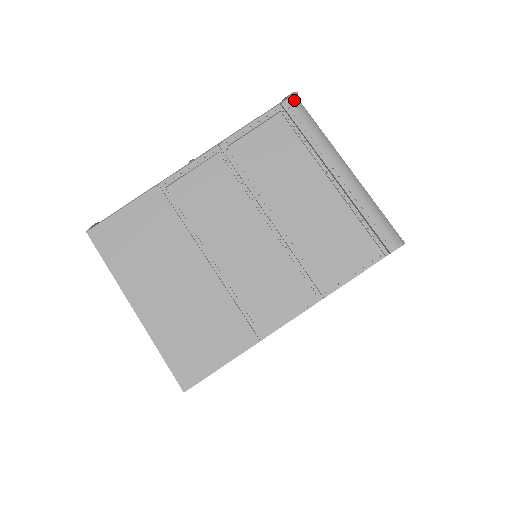
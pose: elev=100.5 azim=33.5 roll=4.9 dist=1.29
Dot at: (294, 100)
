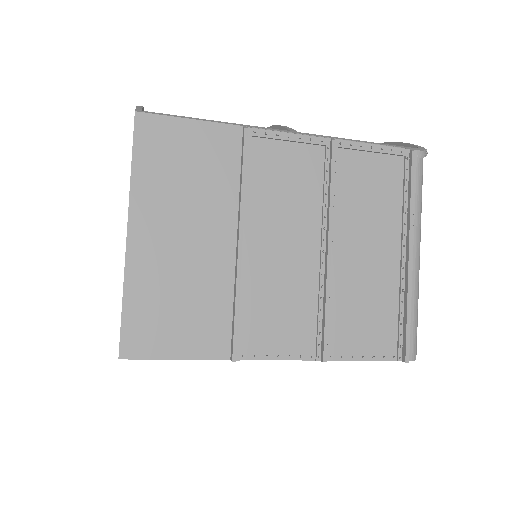
Dot at: (423, 156)
